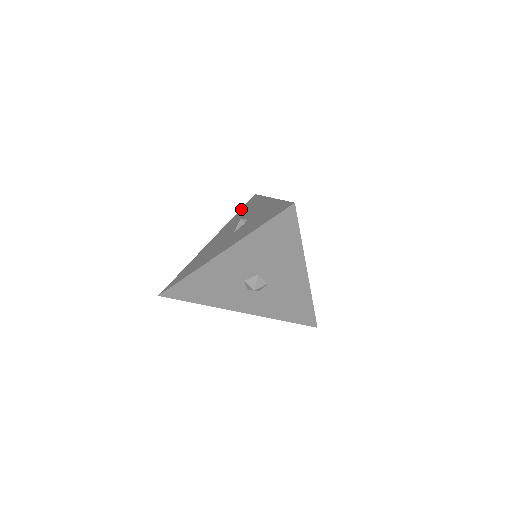
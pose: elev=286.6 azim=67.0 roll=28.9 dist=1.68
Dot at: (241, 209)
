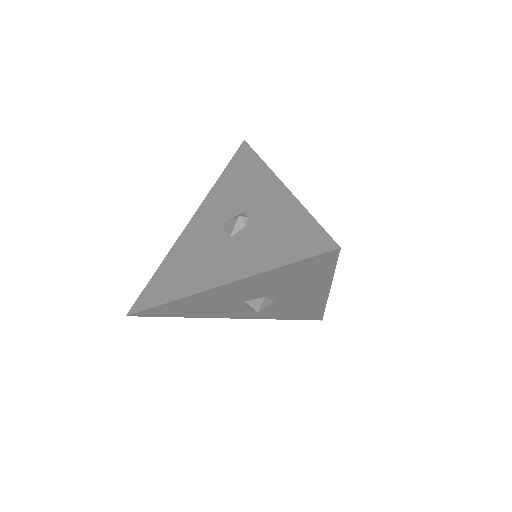
Dot at: (227, 169)
